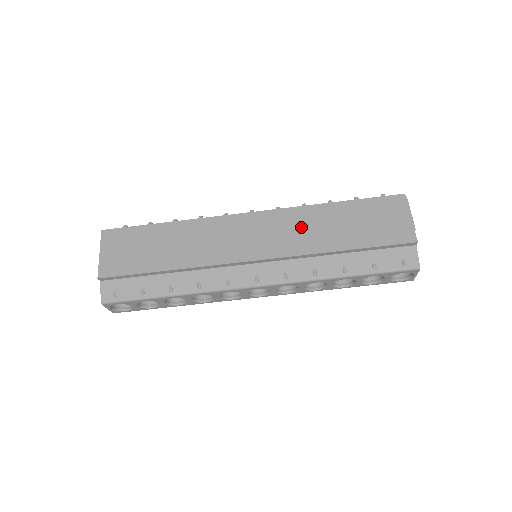
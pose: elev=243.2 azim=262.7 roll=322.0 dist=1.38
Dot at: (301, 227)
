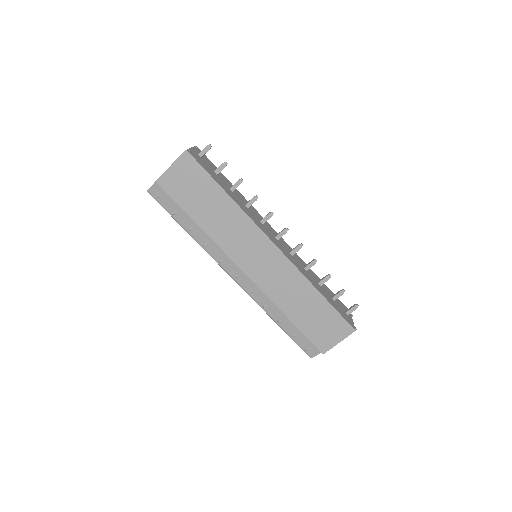
Dot at: (287, 284)
